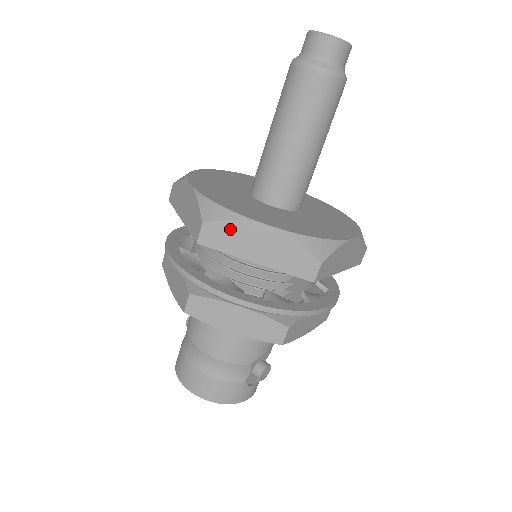
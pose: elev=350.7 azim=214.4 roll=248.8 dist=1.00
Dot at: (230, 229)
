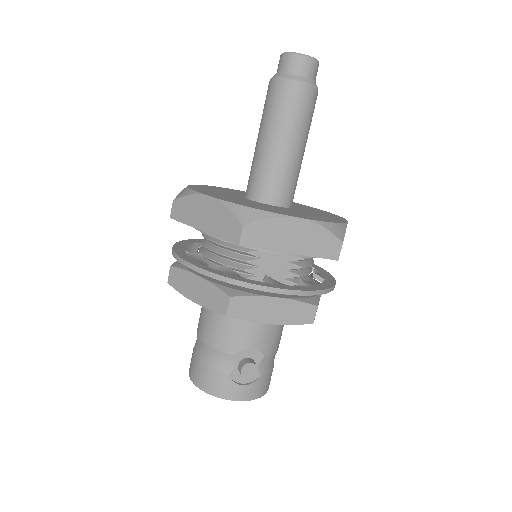
Dot at: (187, 203)
